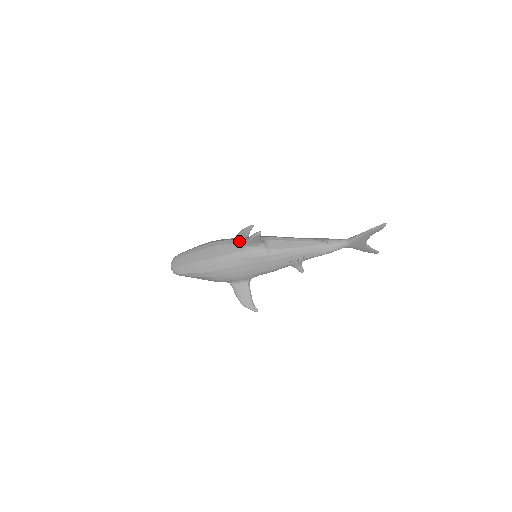
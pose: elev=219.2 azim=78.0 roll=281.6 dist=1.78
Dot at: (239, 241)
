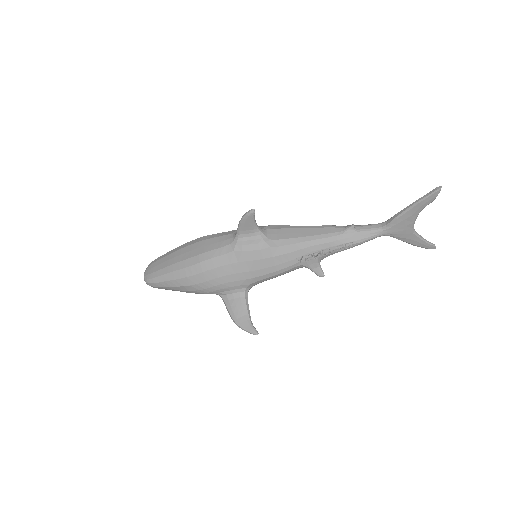
Dot at: (230, 232)
